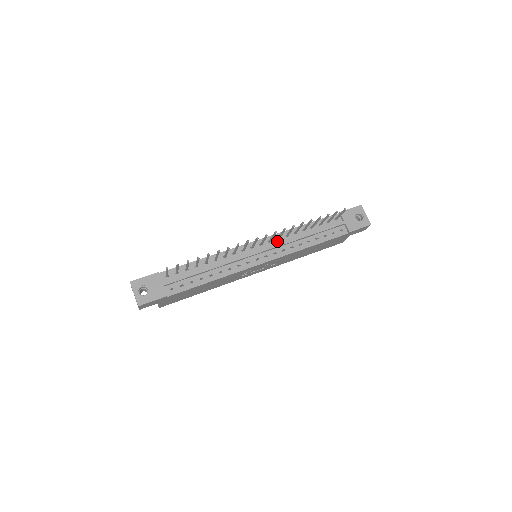
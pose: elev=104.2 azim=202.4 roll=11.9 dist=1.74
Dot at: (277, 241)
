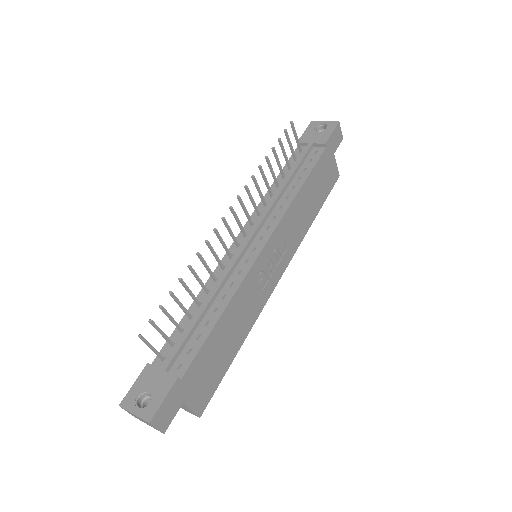
Dot at: (259, 217)
